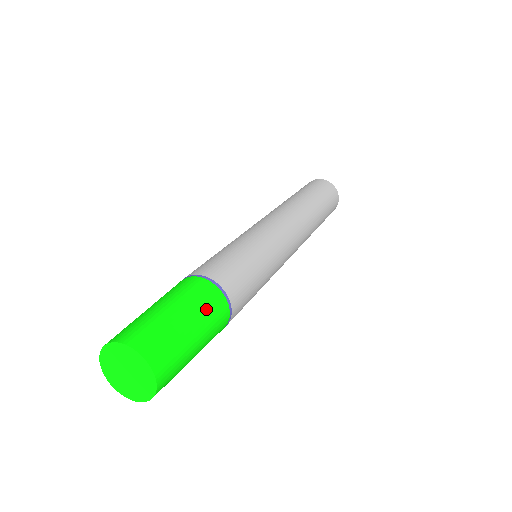
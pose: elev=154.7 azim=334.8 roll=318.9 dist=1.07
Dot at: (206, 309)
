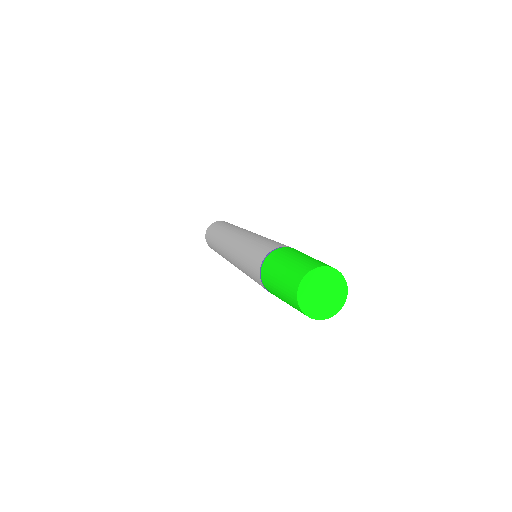
Dot at: occluded
